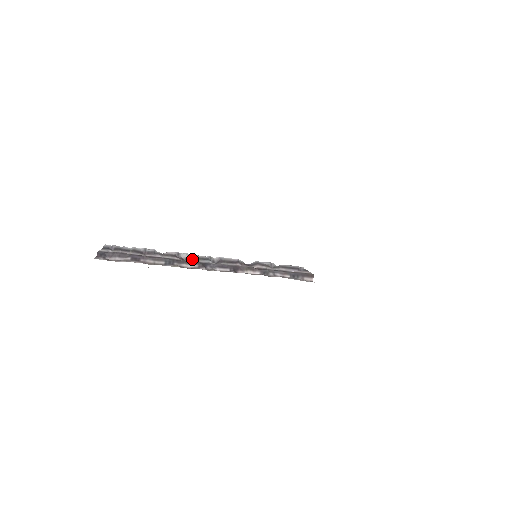
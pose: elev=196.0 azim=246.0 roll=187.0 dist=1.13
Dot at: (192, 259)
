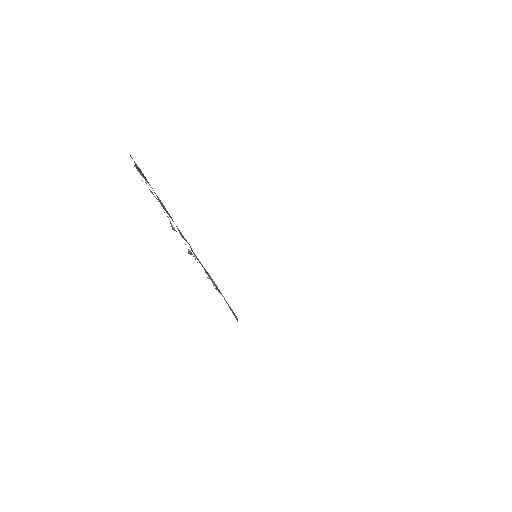
Dot at: occluded
